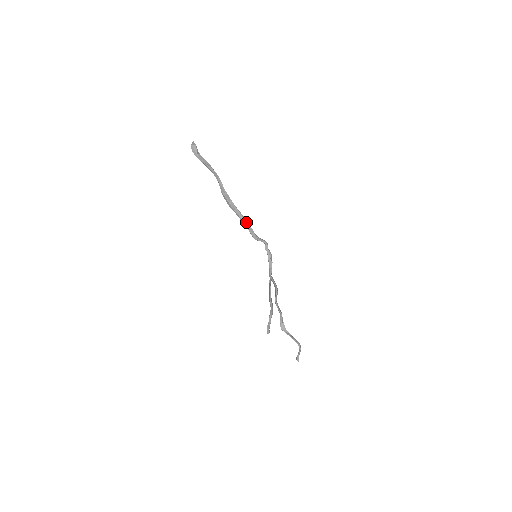
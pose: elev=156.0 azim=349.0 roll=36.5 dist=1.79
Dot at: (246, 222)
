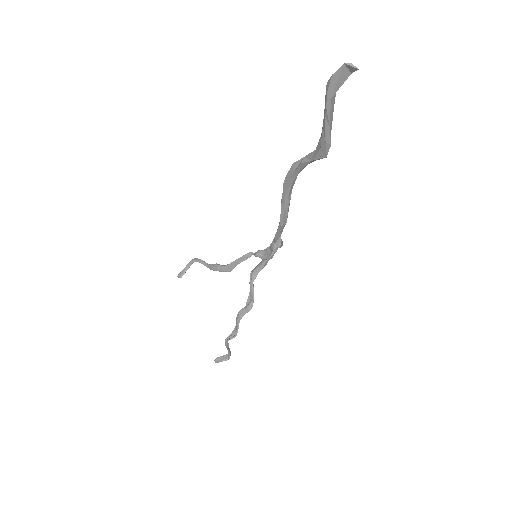
Dot at: (285, 219)
